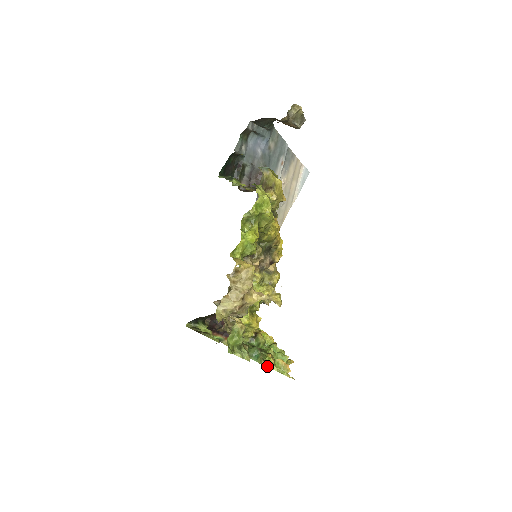
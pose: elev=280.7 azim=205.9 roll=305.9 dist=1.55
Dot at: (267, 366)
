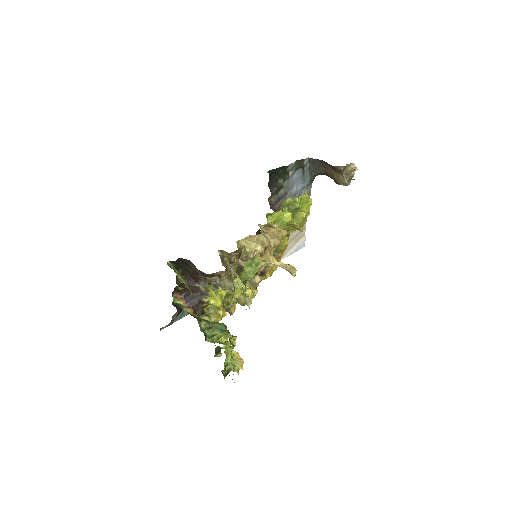
Dot at: (232, 342)
